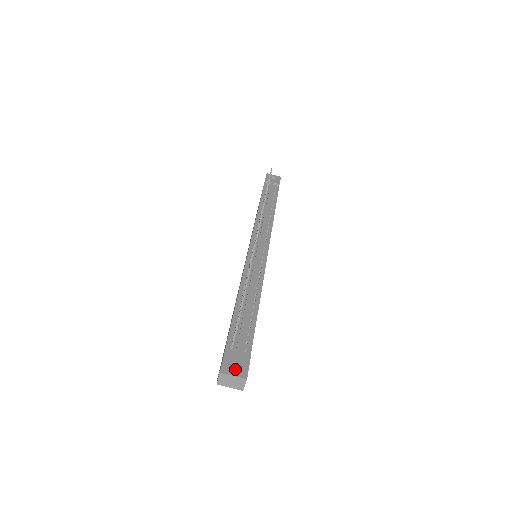
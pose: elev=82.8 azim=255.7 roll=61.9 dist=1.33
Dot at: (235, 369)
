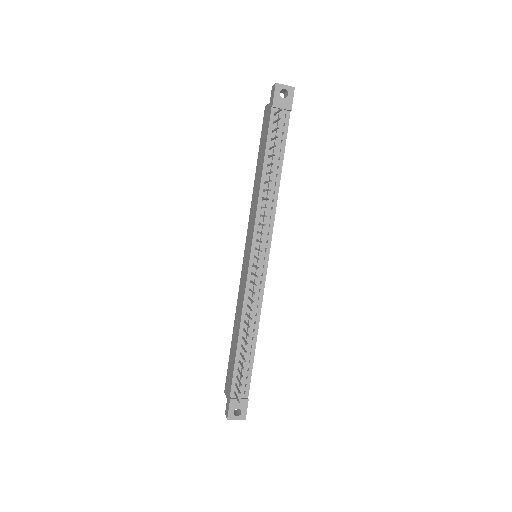
Dot at: occluded
